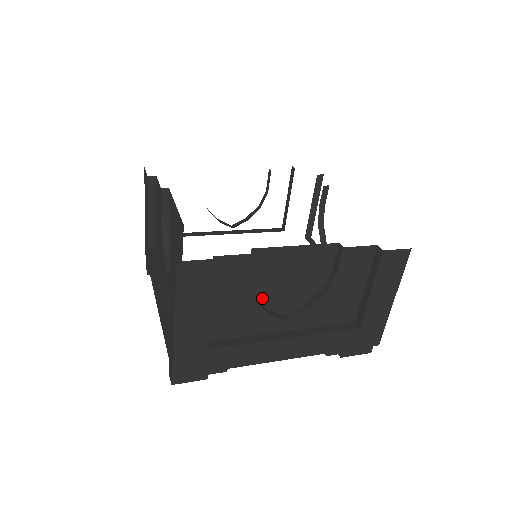
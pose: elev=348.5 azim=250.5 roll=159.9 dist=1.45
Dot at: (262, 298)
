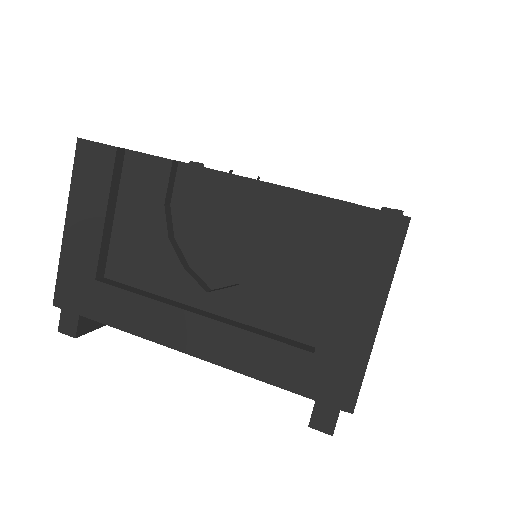
Dot at: occluded
